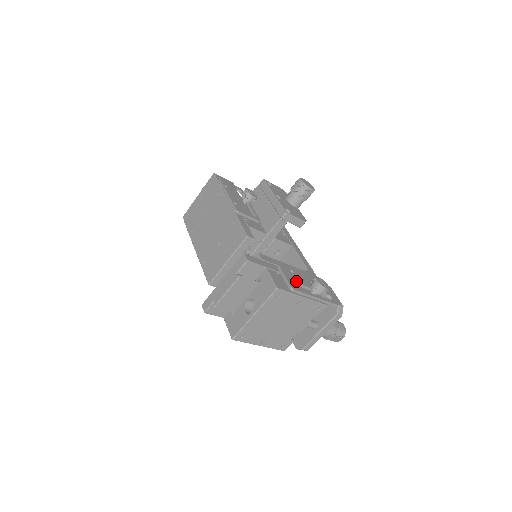
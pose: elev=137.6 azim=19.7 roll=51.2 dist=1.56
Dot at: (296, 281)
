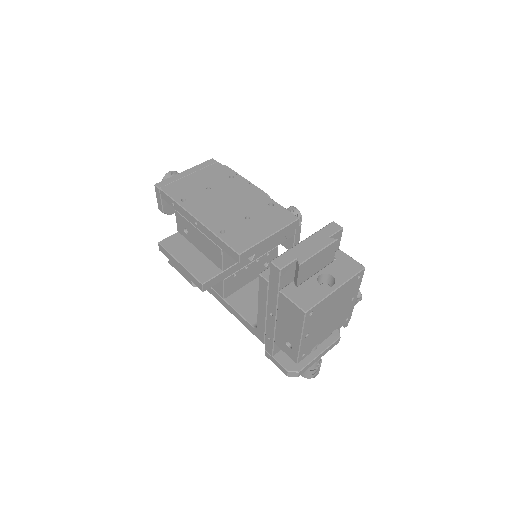
Dot at: occluded
